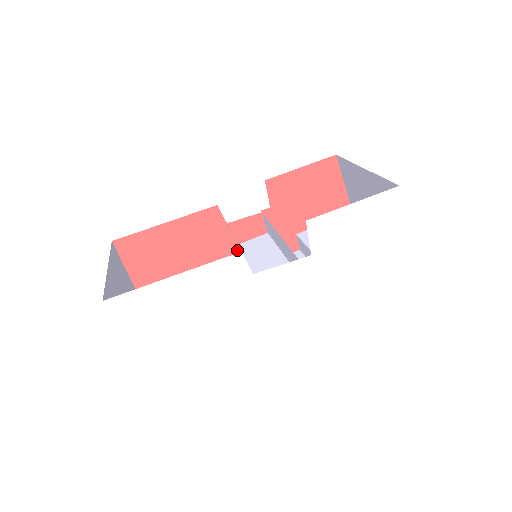
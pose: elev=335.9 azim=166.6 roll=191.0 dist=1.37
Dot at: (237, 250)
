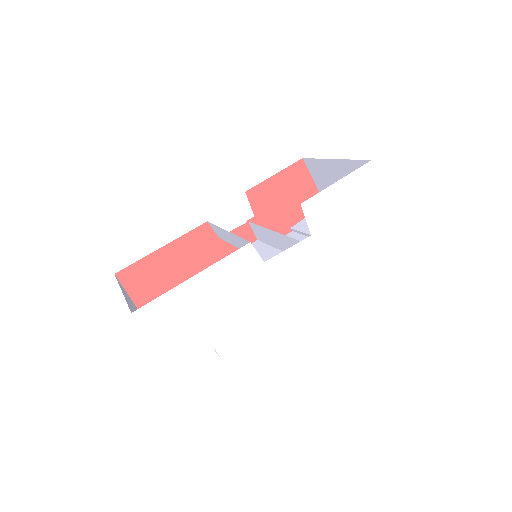
Dot at: occluded
